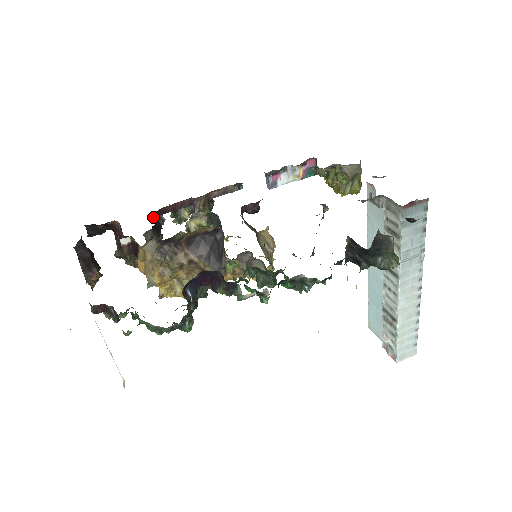
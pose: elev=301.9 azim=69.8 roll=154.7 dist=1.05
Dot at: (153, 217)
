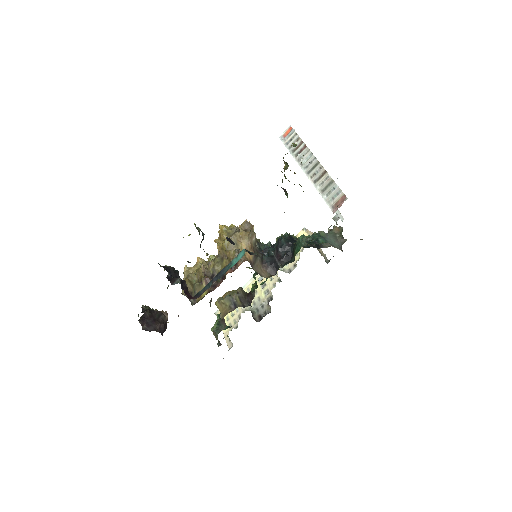
Dot at: (185, 294)
